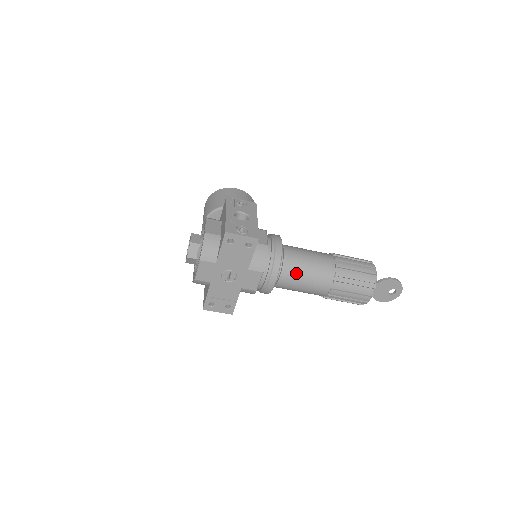
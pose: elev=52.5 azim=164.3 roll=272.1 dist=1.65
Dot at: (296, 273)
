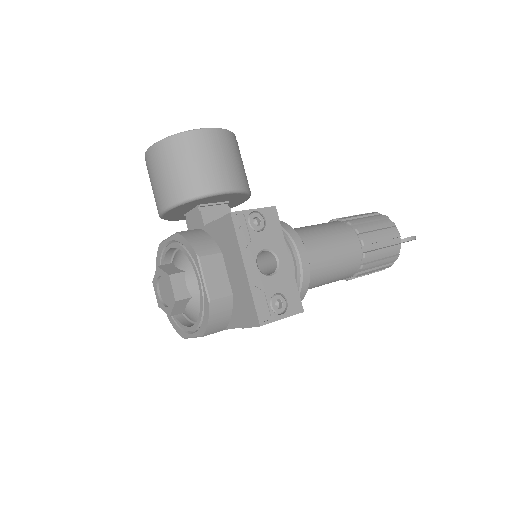
Dot at: (317, 283)
